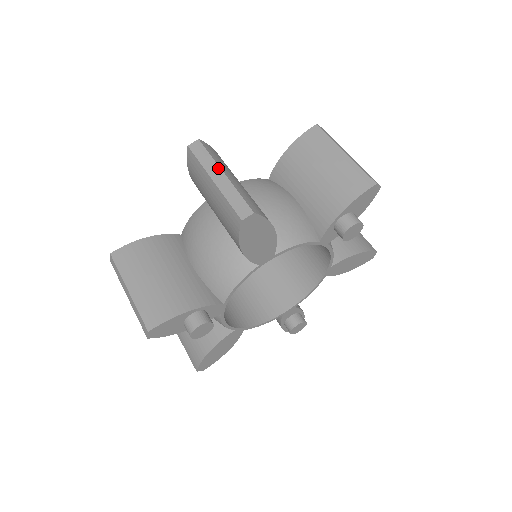
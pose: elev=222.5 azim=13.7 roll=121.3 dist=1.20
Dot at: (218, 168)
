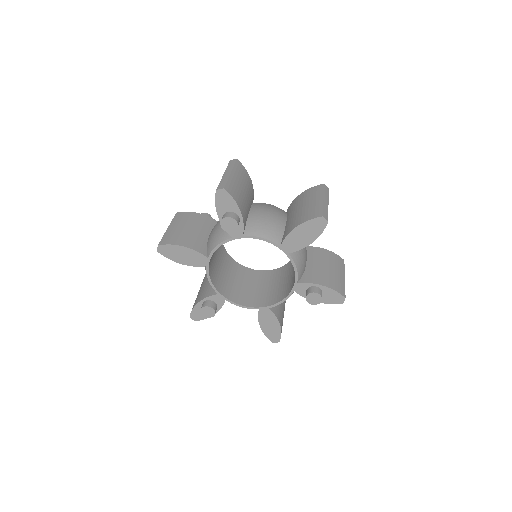
Dot at: (328, 201)
